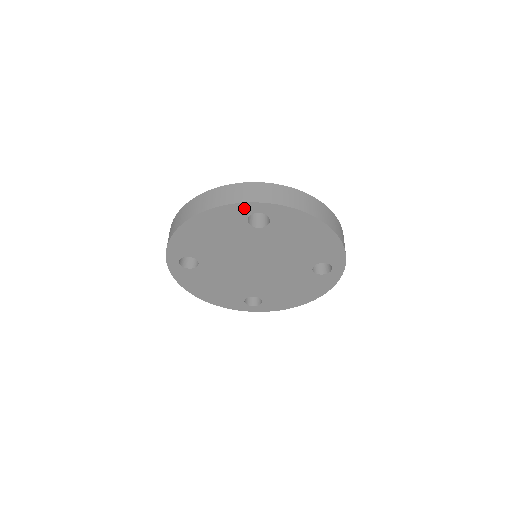
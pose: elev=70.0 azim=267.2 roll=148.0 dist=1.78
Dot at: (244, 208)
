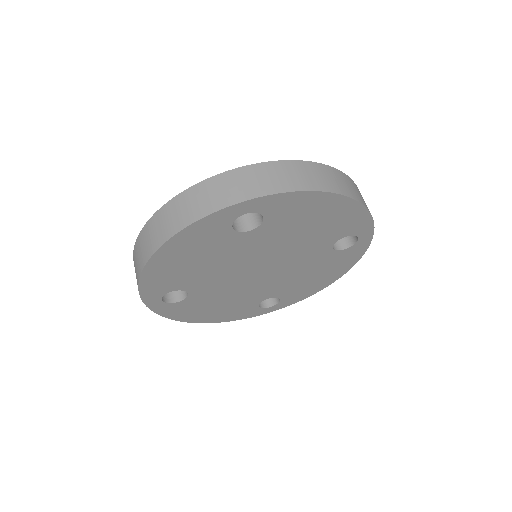
Dot at: (222, 216)
